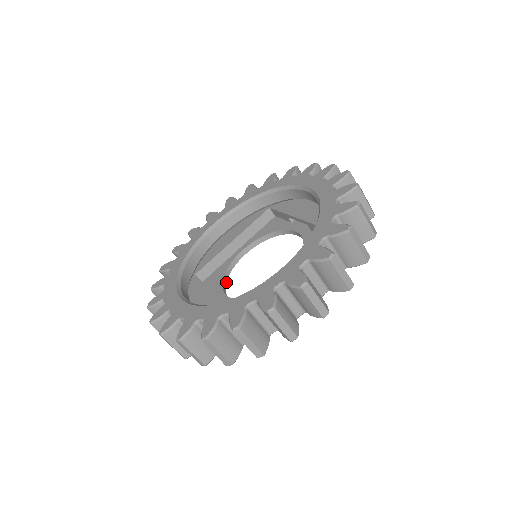
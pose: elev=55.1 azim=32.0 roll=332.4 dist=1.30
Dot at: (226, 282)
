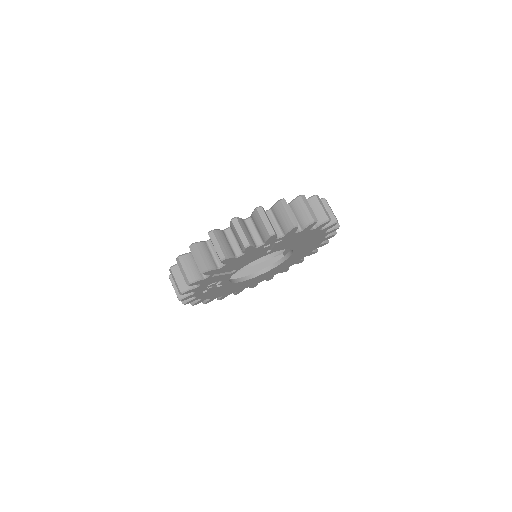
Dot at: (234, 283)
